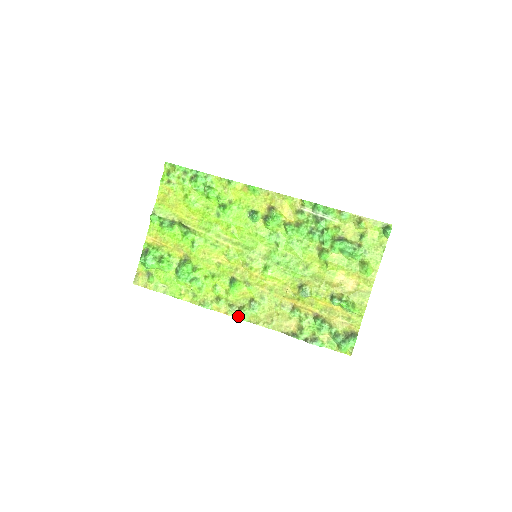
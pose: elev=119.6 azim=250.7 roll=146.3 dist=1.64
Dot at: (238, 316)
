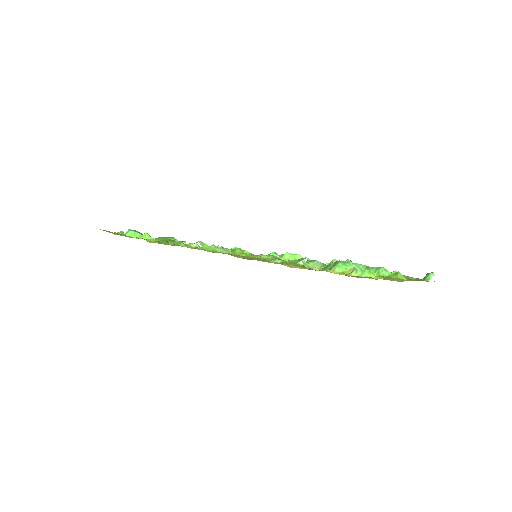
Dot at: occluded
